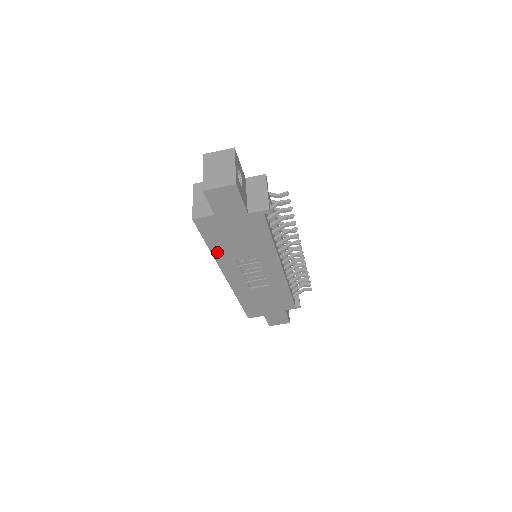
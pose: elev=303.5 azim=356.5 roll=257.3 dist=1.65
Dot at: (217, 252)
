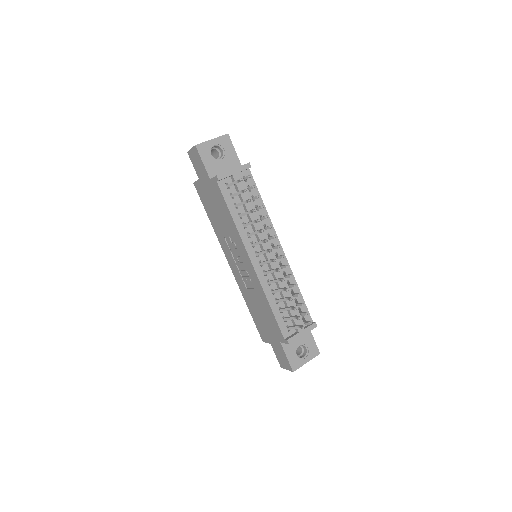
Dot at: (214, 226)
